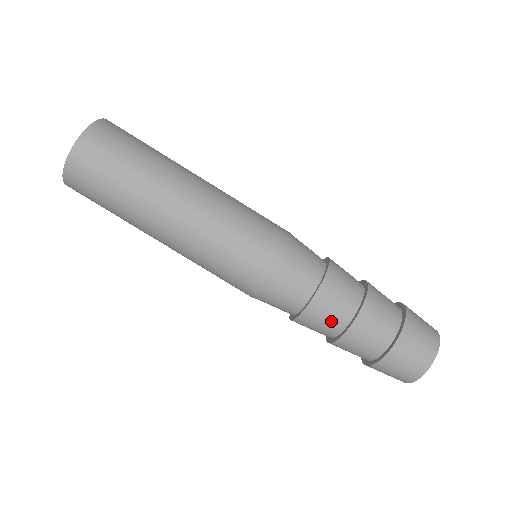
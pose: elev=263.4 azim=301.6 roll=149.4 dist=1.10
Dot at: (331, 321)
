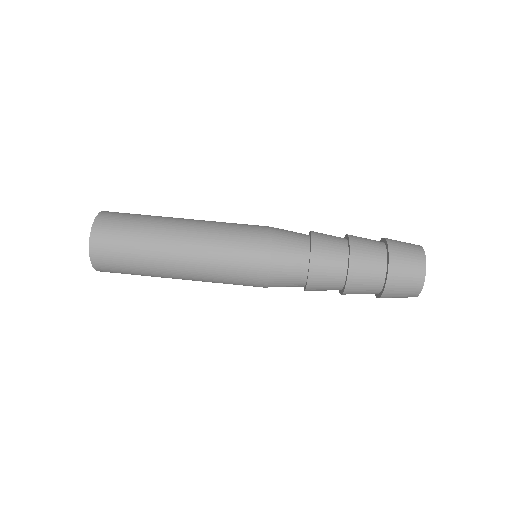
Dot at: (335, 258)
